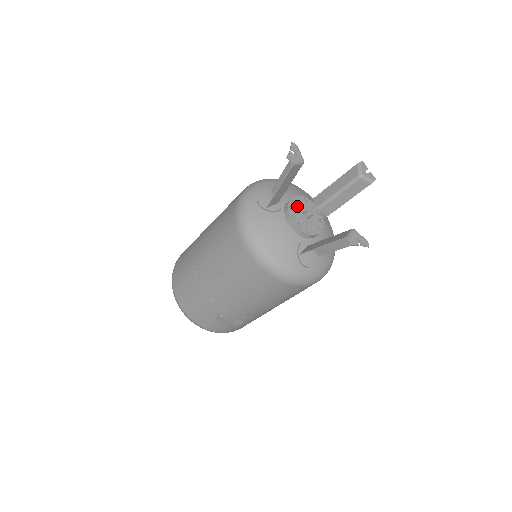
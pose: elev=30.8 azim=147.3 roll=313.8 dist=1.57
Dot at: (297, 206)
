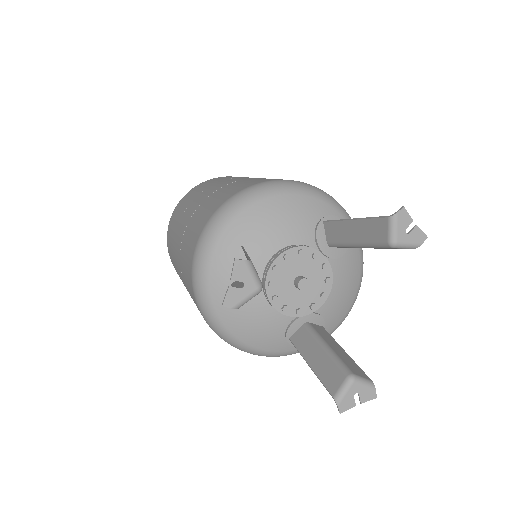
Dot at: (283, 272)
